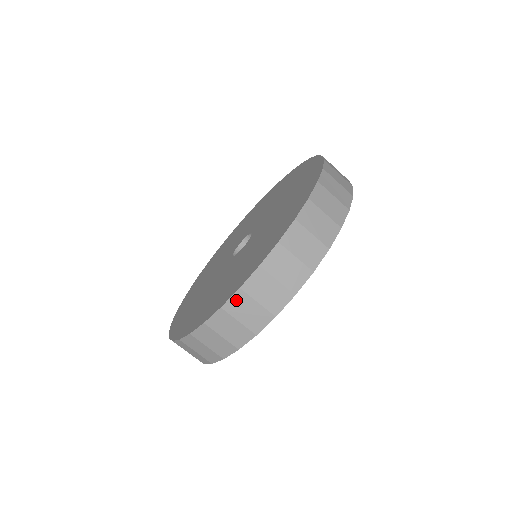
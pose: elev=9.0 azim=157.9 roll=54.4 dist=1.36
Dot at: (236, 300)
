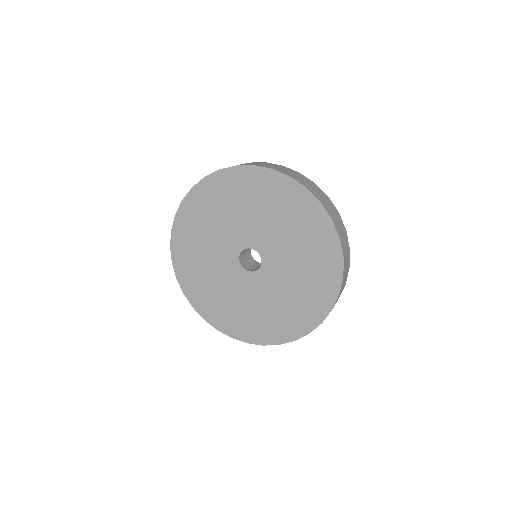
Dot at: (328, 314)
